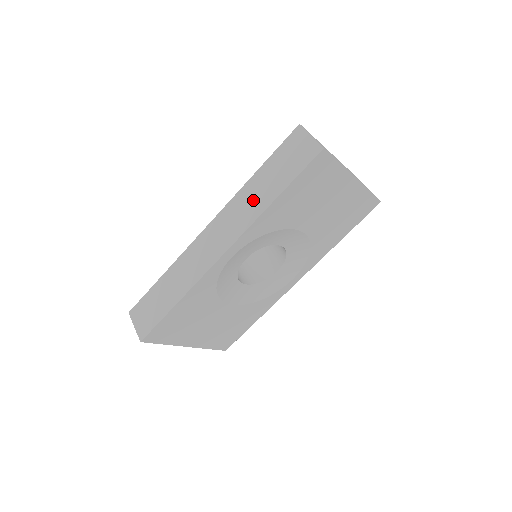
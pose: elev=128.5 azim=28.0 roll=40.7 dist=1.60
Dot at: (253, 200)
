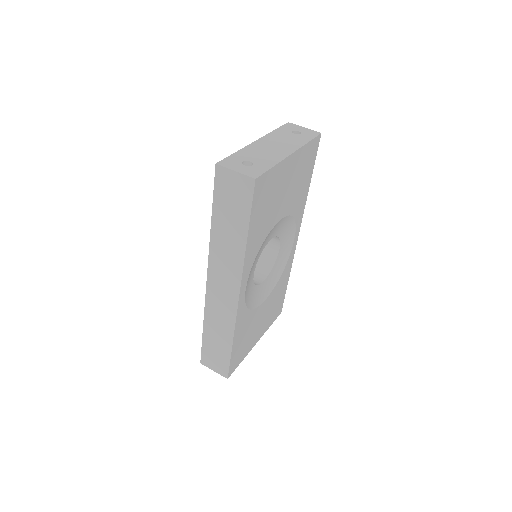
Dot at: (228, 246)
